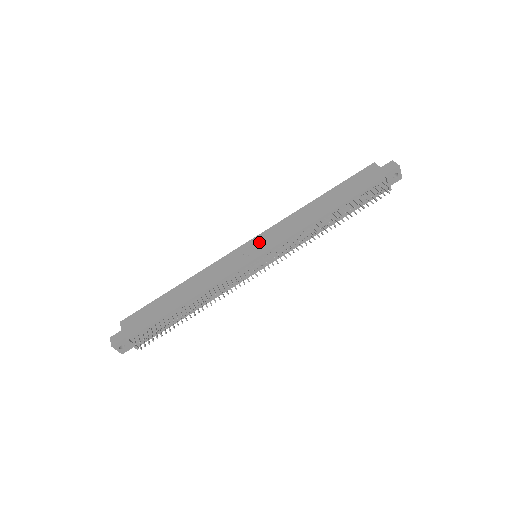
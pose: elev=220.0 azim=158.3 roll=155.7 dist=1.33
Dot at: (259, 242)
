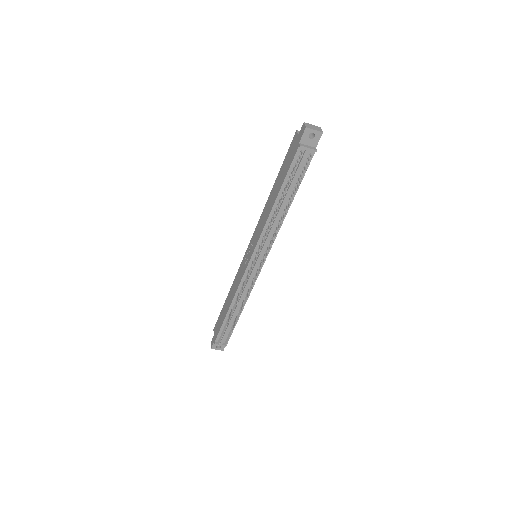
Dot at: (251, 245)
